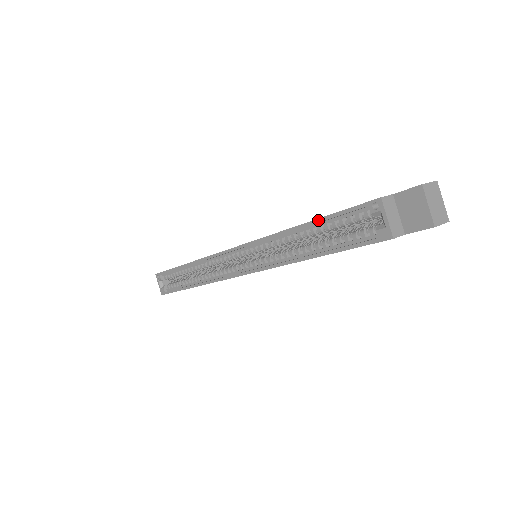
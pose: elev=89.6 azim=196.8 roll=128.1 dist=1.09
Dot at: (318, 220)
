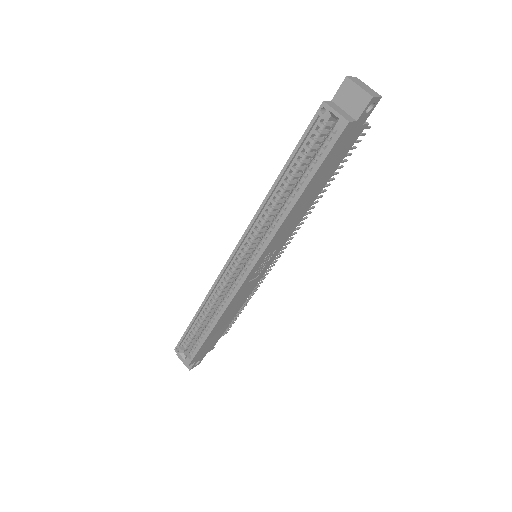
Dot at: (288, 161)
